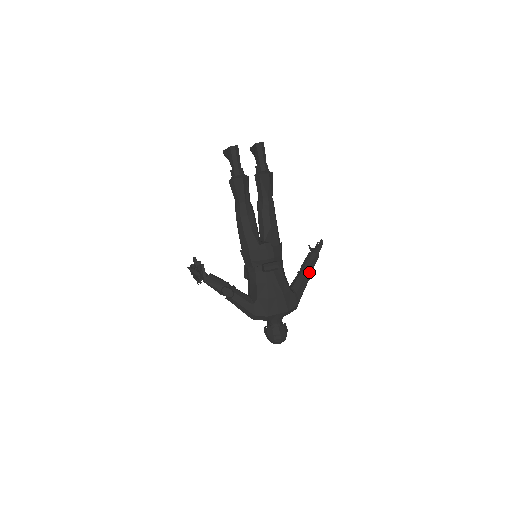
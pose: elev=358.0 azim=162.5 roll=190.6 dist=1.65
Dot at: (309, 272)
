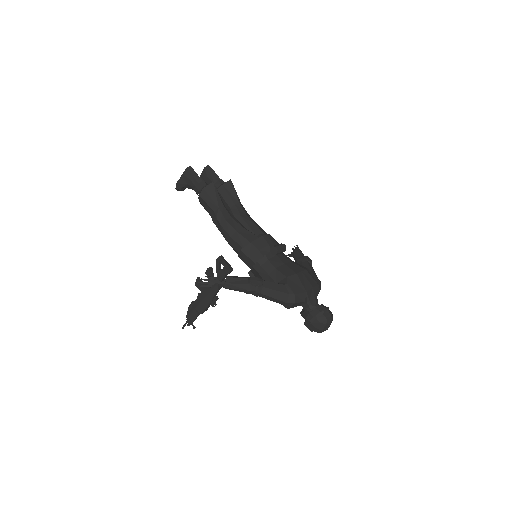
Dot at: (308, 258)
